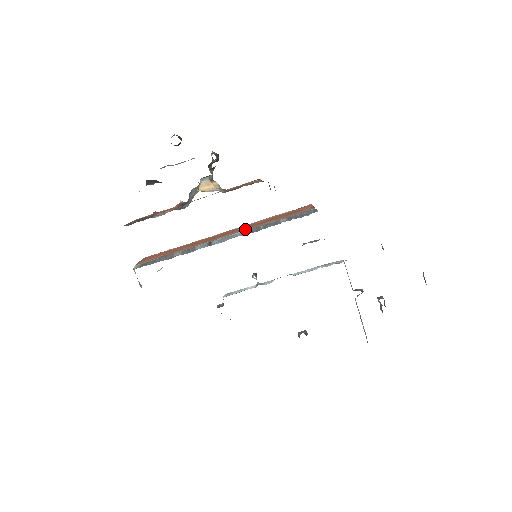
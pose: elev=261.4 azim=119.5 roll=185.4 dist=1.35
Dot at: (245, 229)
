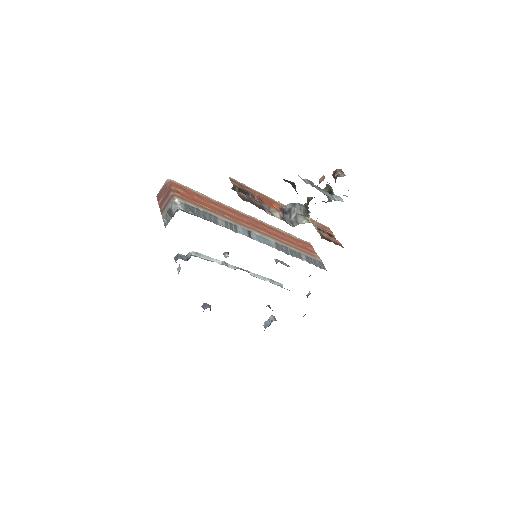
Dot at: (274, 238)
